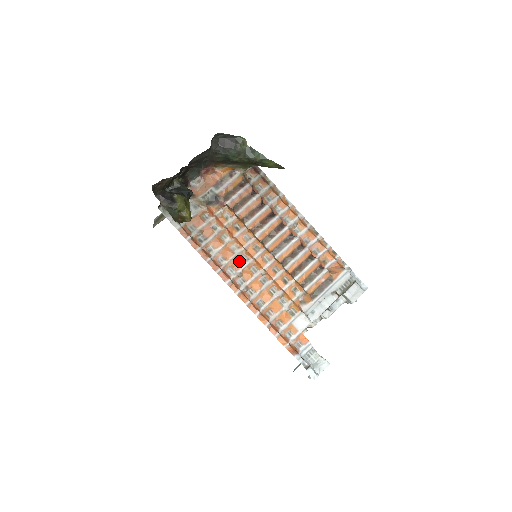
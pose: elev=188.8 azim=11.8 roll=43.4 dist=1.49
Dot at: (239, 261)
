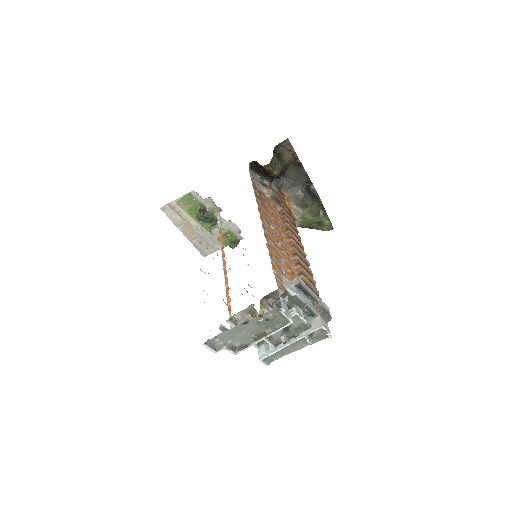
Dot at: (270, 224)
